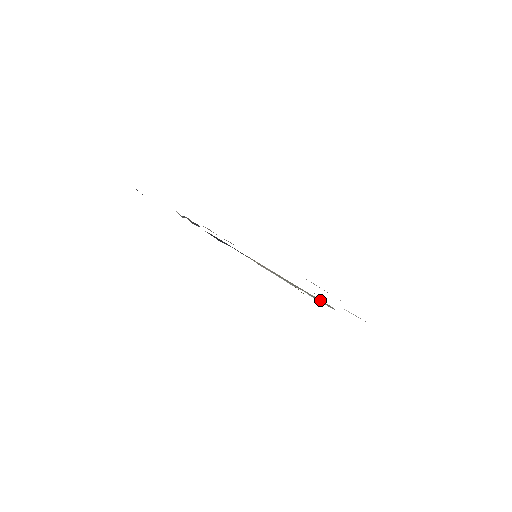
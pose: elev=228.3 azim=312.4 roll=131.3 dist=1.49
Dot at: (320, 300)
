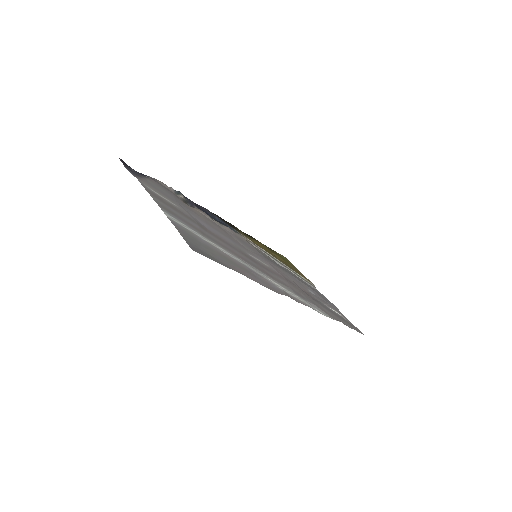
Dot at: (304, 278)
